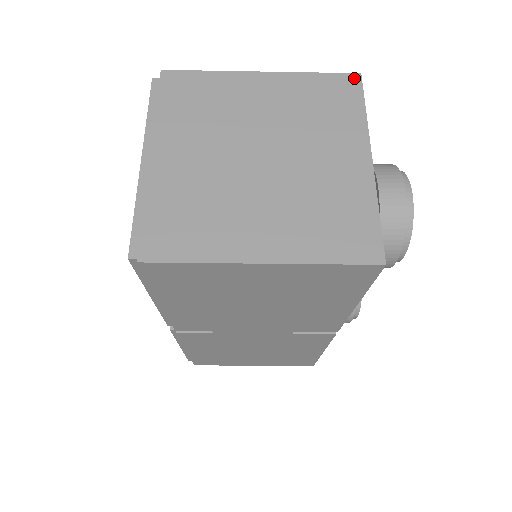
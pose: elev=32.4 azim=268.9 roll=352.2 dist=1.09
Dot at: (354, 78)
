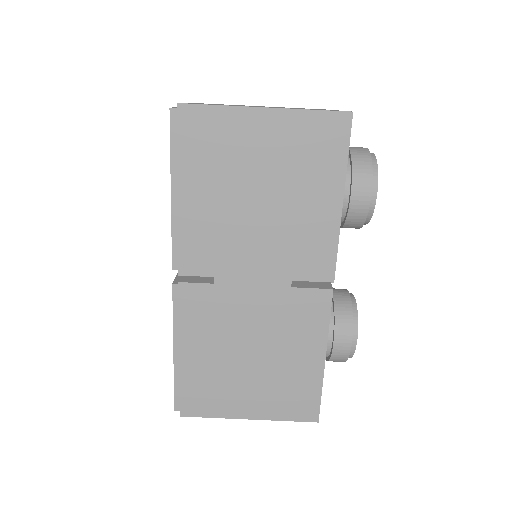
Dot at: occluded
